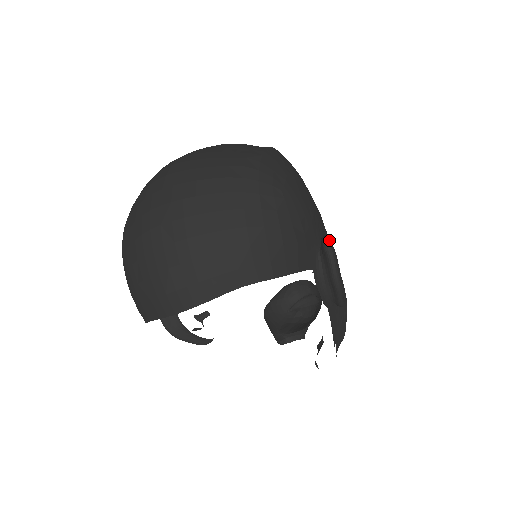
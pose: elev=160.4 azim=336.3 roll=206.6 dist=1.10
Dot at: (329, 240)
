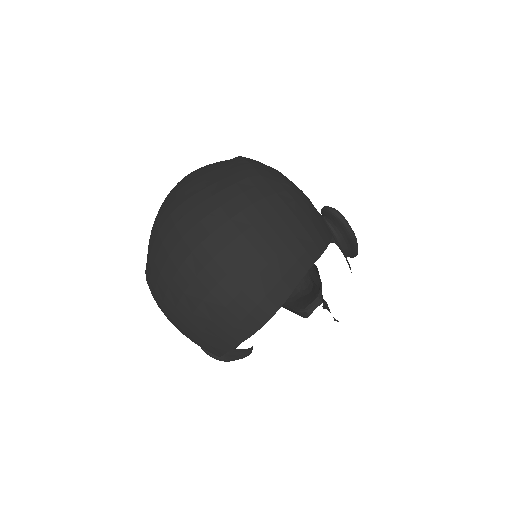
Dot at: occluded
